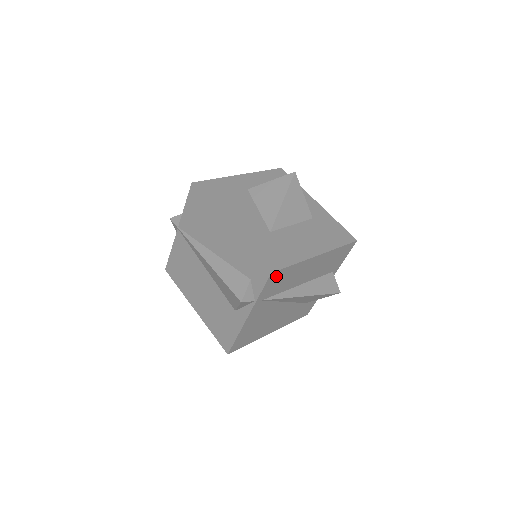
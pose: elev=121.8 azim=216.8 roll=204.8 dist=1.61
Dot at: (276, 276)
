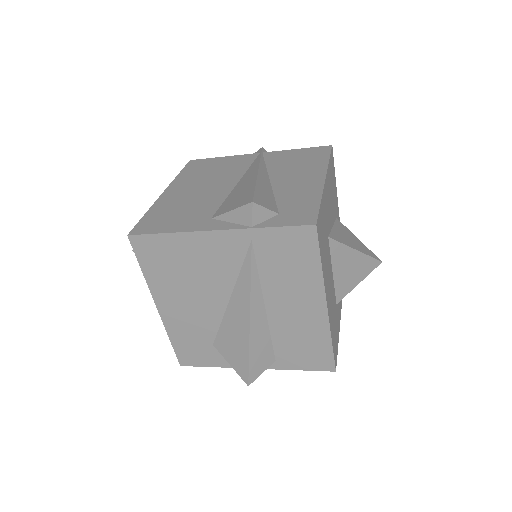
Dot at: (304, 240)
